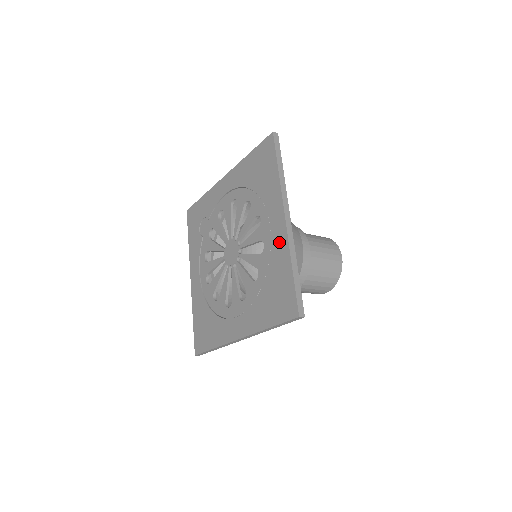
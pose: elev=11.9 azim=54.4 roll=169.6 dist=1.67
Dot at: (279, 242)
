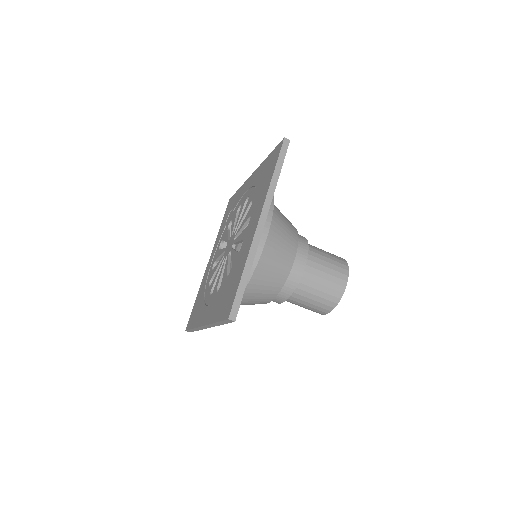
Dot at: (247, 245)
